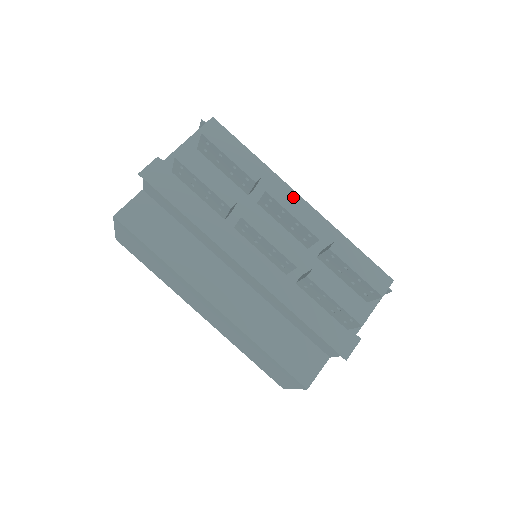
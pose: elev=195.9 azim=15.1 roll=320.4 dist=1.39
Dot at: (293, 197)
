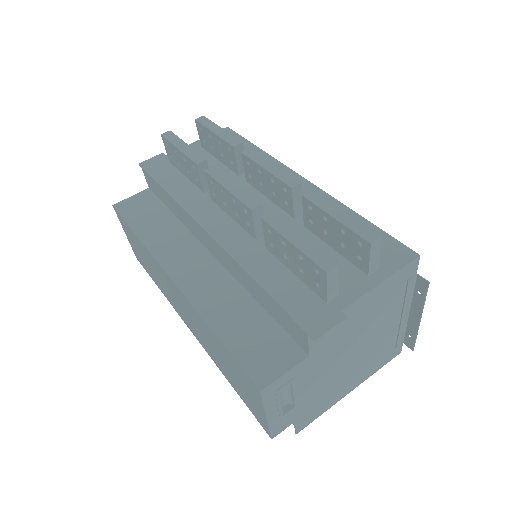
Dot at: occluded
